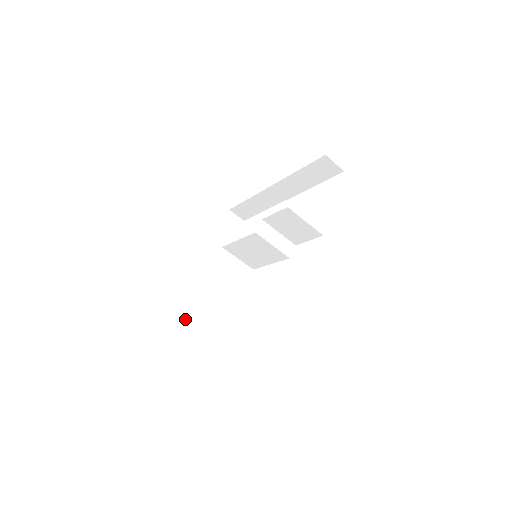
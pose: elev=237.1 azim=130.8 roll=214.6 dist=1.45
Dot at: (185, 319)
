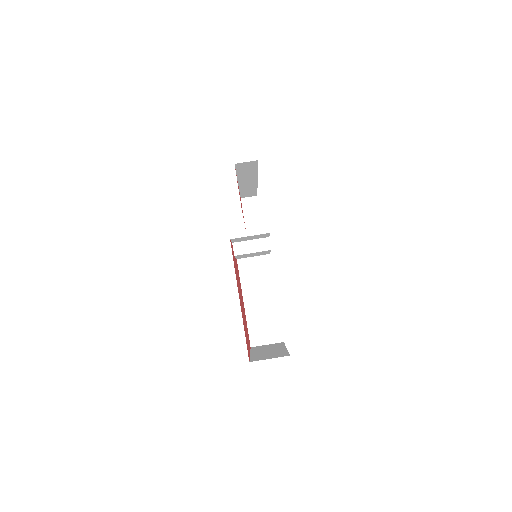
Dot at: (248, 324)
